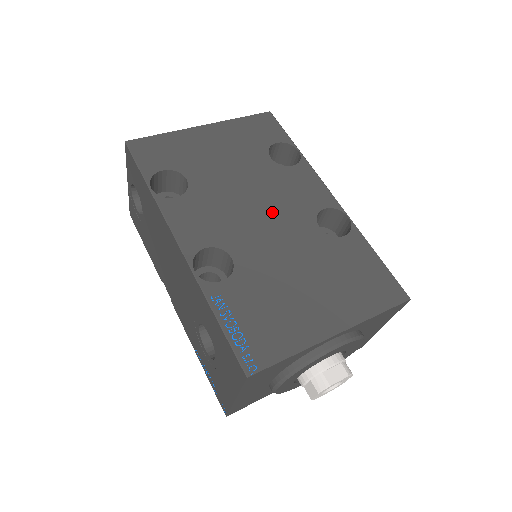
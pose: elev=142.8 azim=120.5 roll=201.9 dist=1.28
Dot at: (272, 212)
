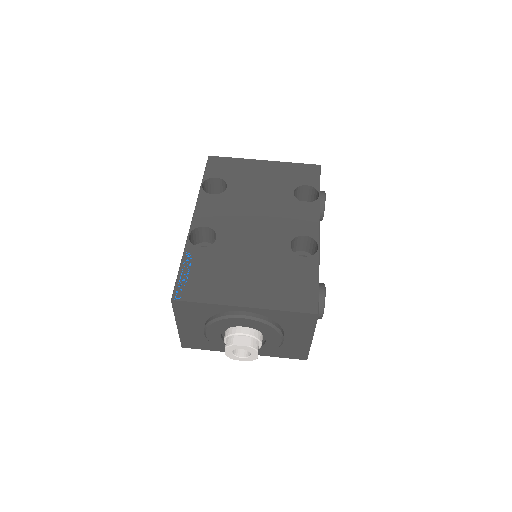
Dot at: (265, 224)
